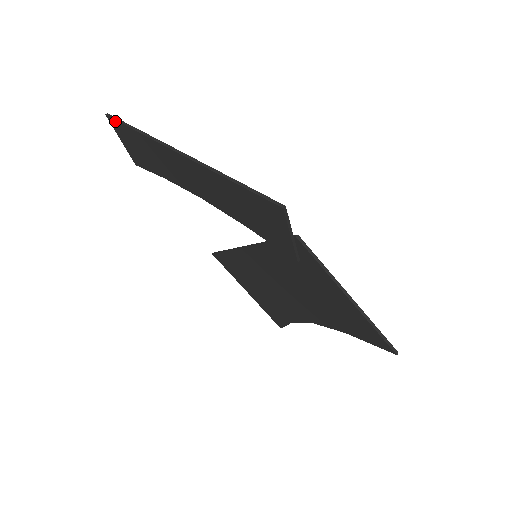
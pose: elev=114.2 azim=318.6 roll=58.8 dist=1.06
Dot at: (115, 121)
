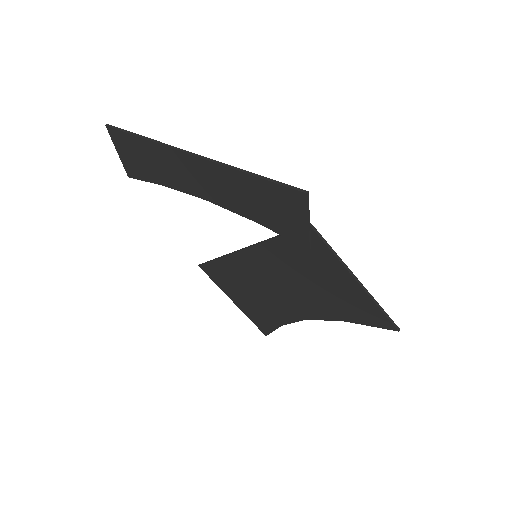
Dot at: (117, 131)
